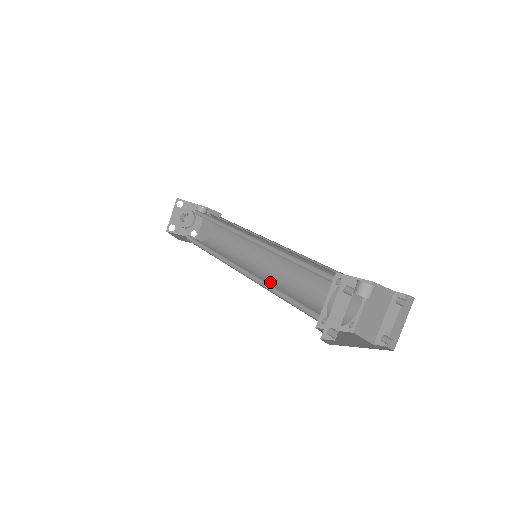
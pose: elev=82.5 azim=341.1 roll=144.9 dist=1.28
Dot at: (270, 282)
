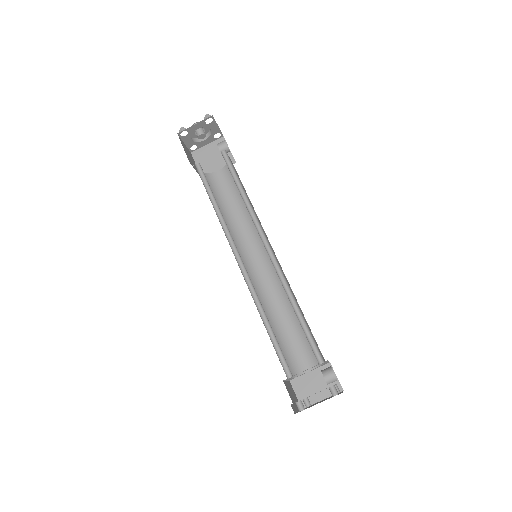
Dot at: occluded
